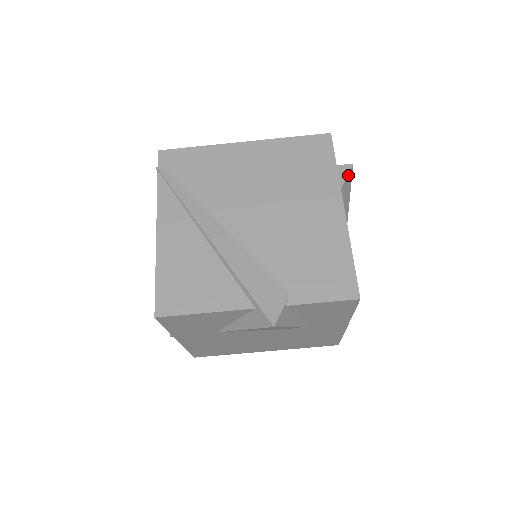
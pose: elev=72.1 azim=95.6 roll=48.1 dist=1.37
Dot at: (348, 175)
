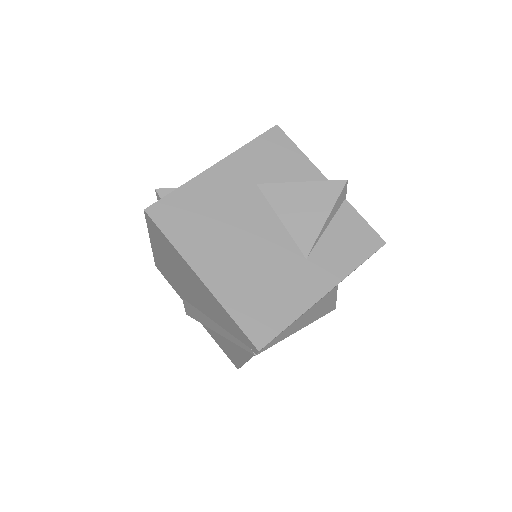
Dot at: occluded
